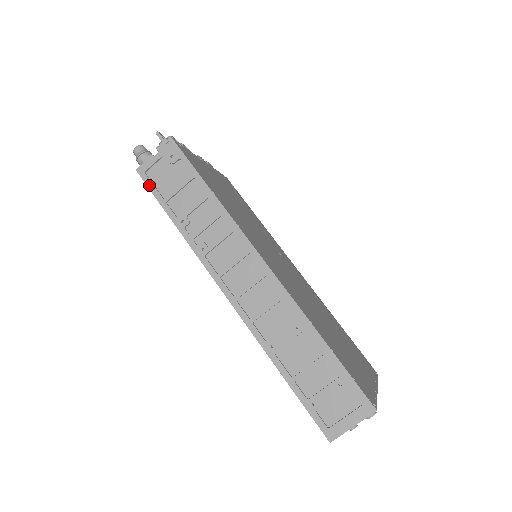
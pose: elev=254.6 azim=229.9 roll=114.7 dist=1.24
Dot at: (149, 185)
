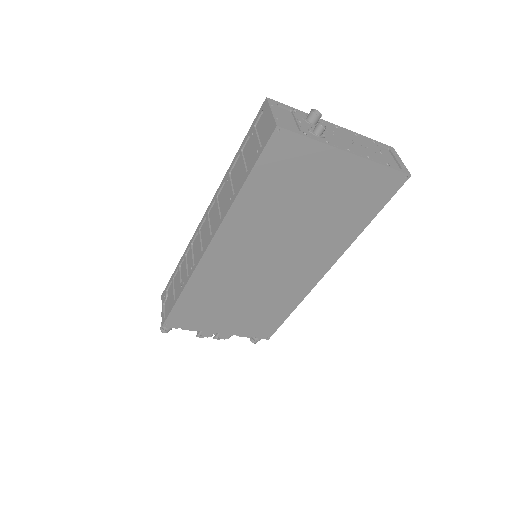
Dot at: (167, 316)
